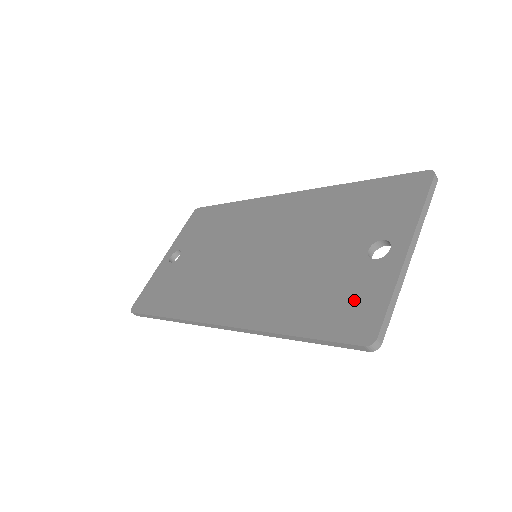
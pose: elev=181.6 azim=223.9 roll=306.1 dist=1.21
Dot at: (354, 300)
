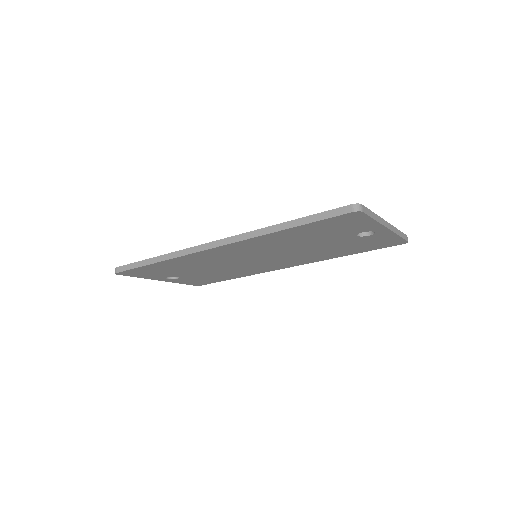
Dot at: occluded
